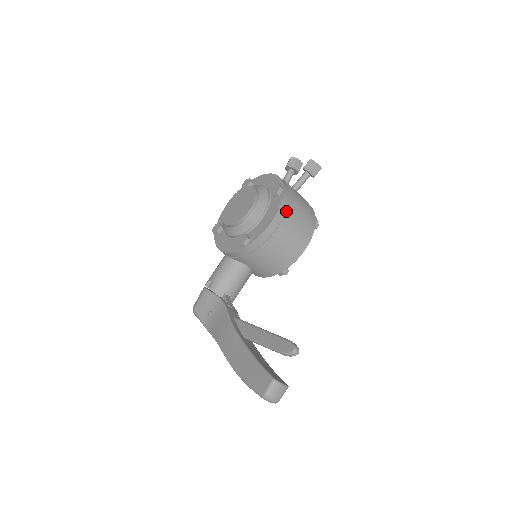
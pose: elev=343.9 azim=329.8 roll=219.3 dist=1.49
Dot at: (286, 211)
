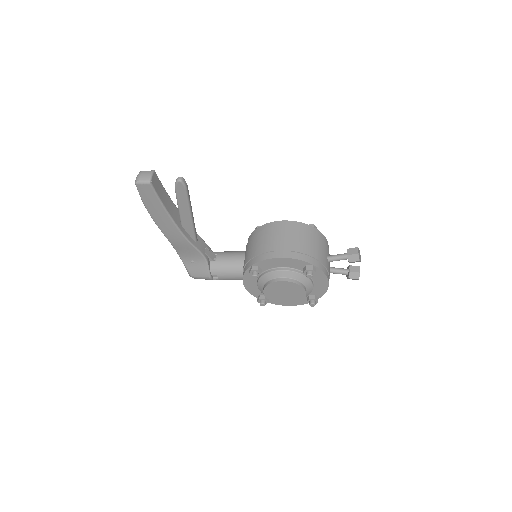
Dot at: (297, 227)
